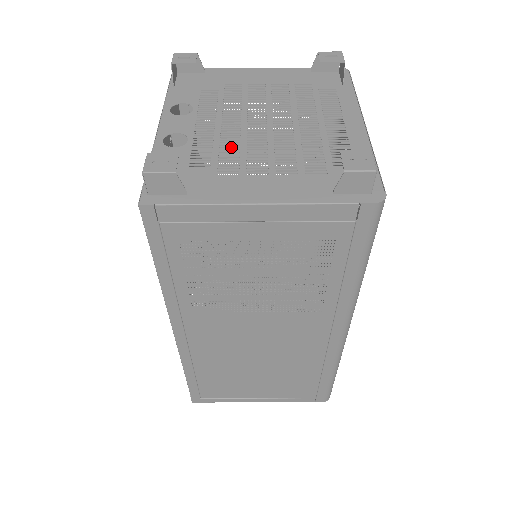
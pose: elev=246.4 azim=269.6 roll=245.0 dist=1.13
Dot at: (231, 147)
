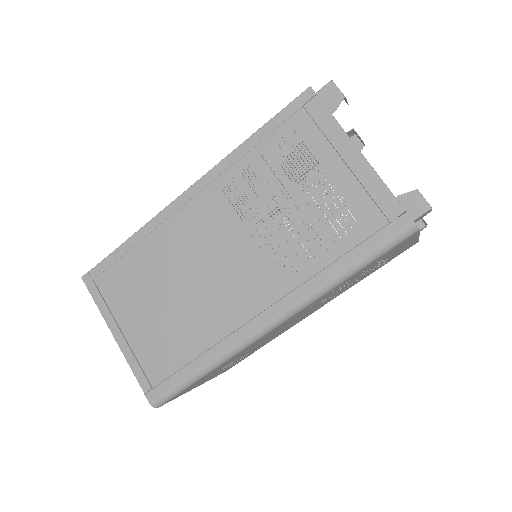
Dot at: occluded
